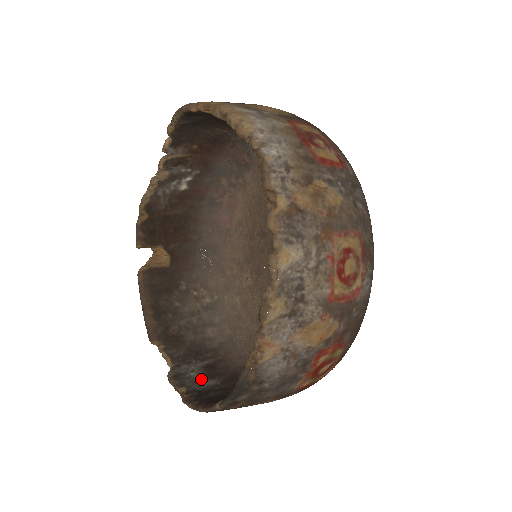
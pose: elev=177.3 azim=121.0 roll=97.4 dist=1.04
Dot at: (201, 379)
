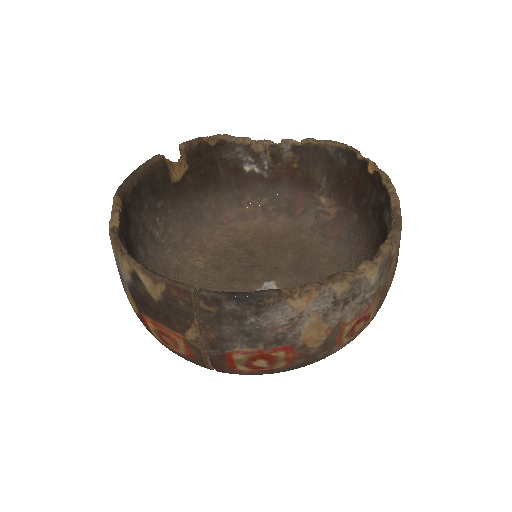
Dot at: occluded
